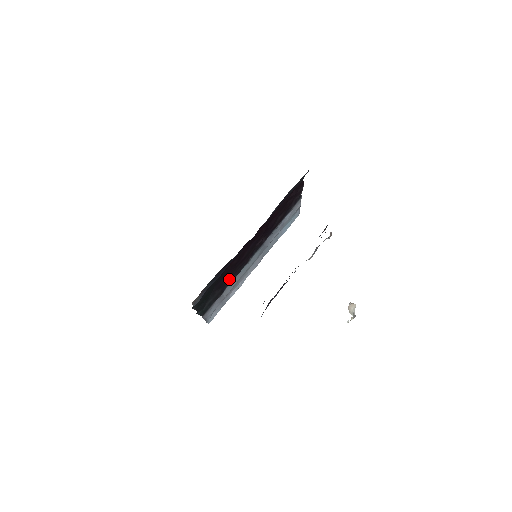
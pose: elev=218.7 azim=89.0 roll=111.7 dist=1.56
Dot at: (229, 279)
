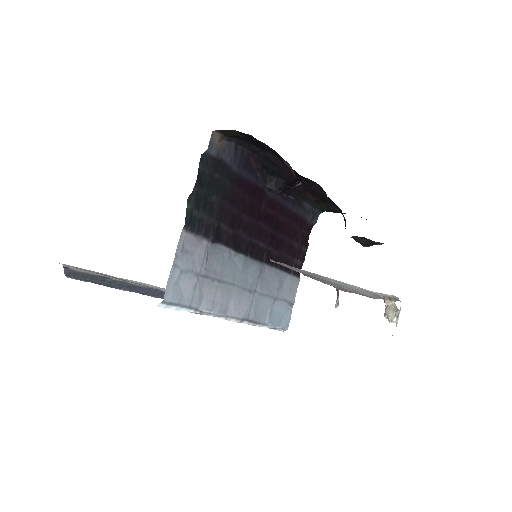
Dot at: (228, 231)
